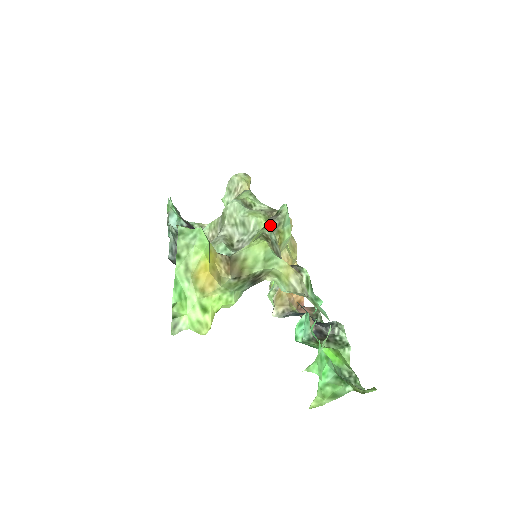
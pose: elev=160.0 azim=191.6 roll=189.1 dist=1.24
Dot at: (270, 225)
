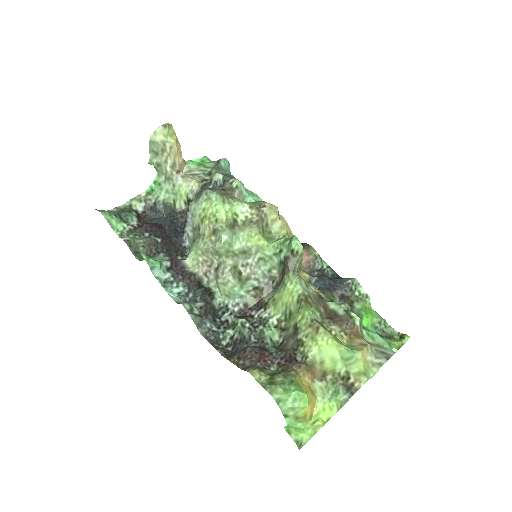
Dot at: (294, 272)
